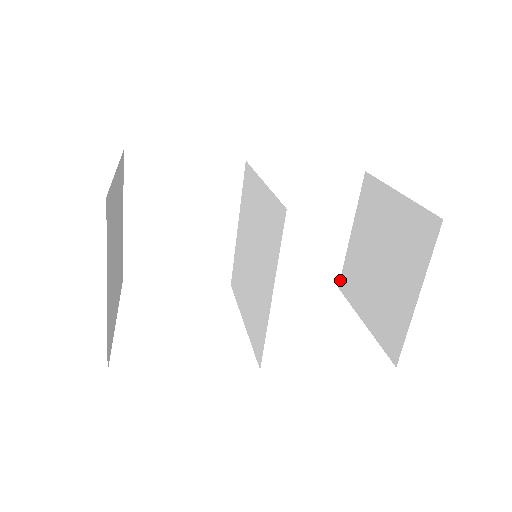
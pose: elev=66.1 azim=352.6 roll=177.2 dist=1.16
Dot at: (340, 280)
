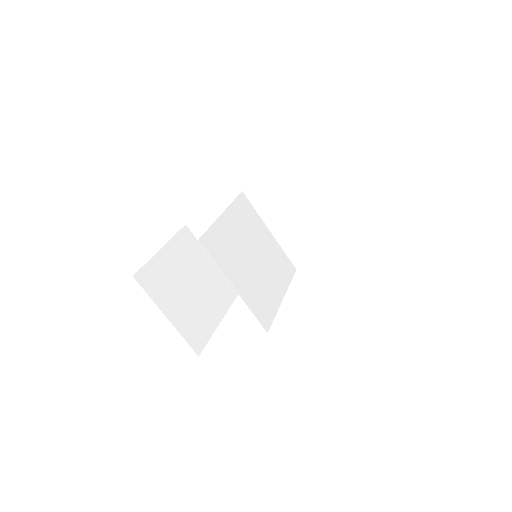
Dot at: (371, 230)
